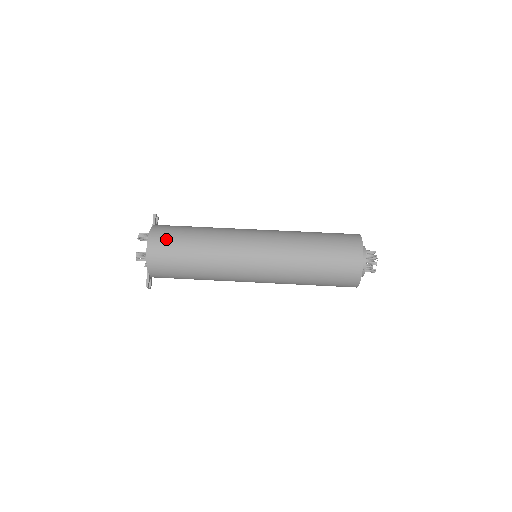
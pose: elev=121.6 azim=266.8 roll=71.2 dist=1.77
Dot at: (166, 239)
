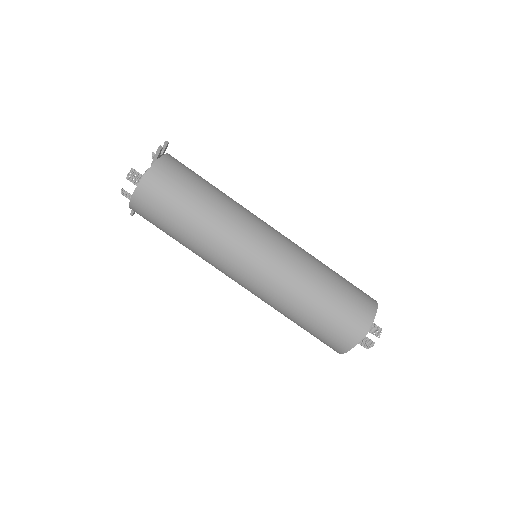
Dot at: (154, 204)
